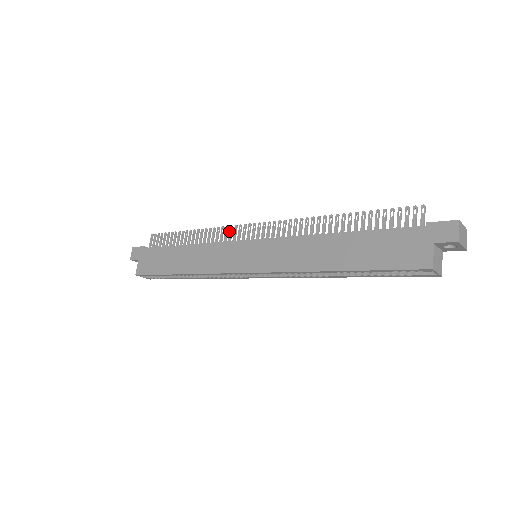
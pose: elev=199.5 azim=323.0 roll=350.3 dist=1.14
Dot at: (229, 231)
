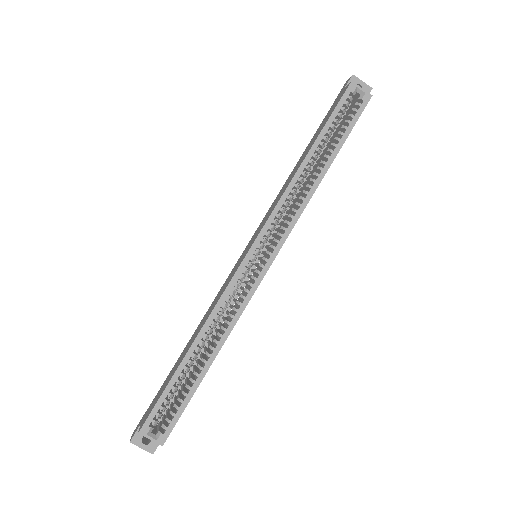
Dot at: occluded
